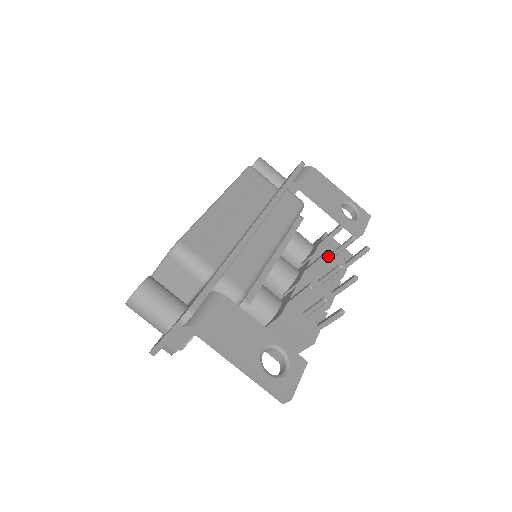
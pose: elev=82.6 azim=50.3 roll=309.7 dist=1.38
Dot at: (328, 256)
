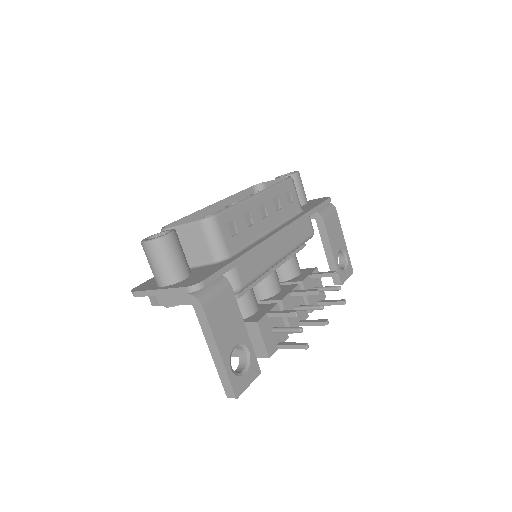
Dot at: occluded
